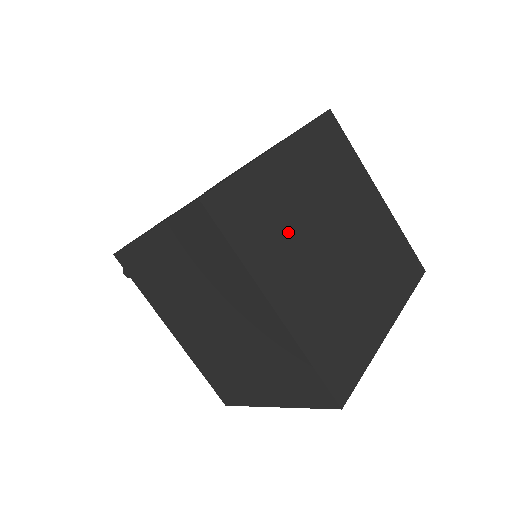
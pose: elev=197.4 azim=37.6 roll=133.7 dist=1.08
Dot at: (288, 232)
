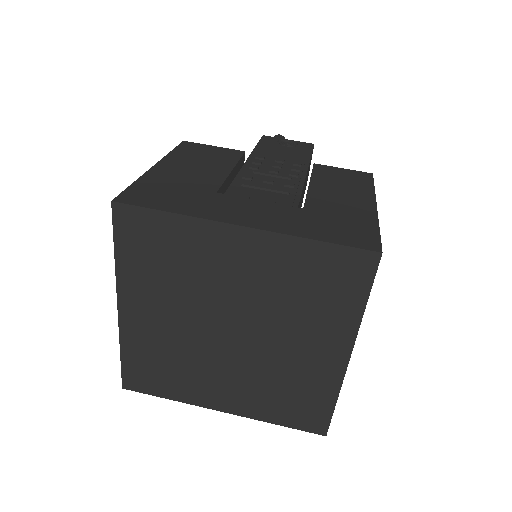
Dot at: (183, 286)
